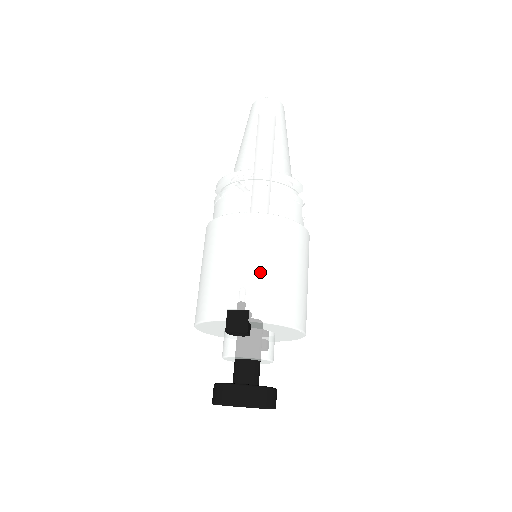
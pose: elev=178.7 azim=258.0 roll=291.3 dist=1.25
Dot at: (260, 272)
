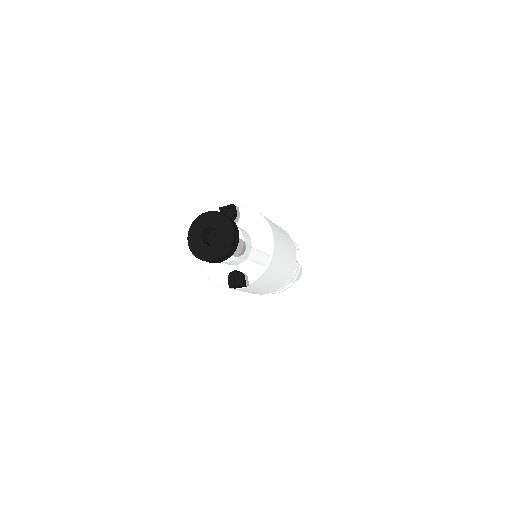
Dot at: occluded
